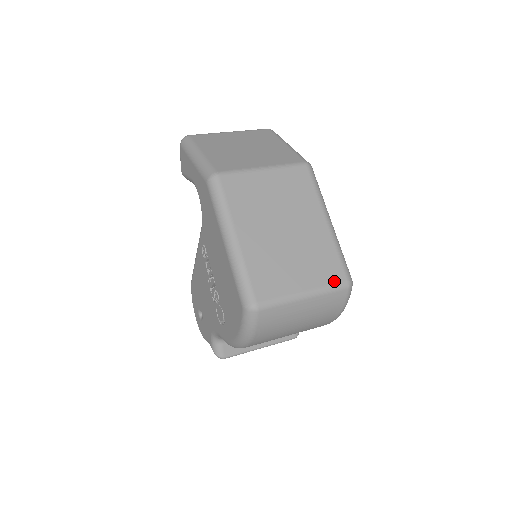
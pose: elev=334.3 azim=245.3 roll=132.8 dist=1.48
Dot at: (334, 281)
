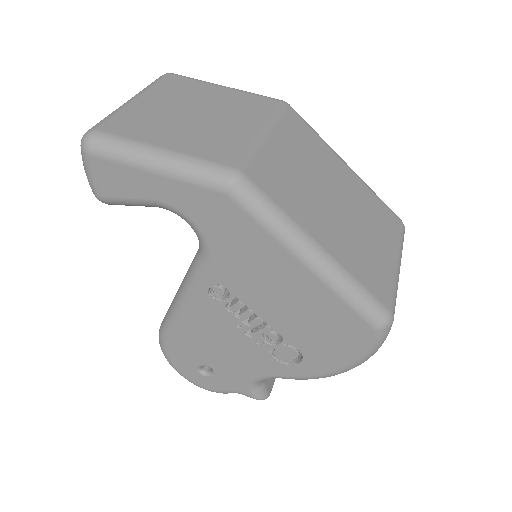
Dot at: (399, 232)
